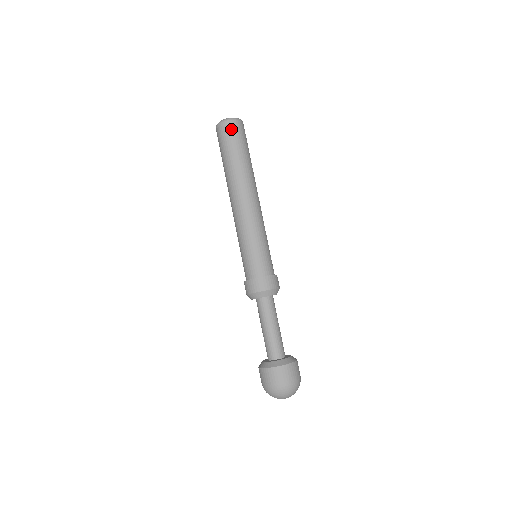
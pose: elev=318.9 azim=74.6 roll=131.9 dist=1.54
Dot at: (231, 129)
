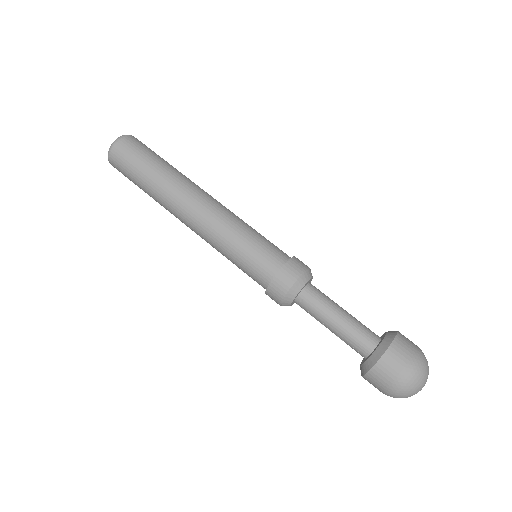
Dot at: (125, 148)
